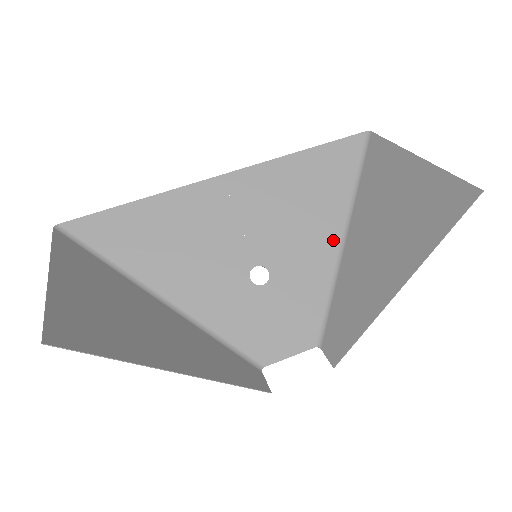
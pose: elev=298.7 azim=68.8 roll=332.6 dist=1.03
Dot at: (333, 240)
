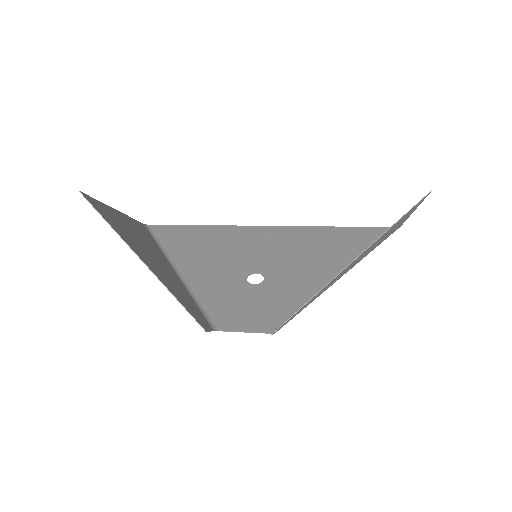
Dot at: (330, 275)
